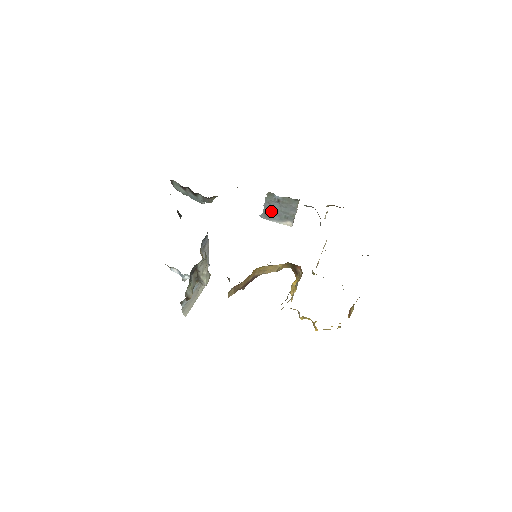
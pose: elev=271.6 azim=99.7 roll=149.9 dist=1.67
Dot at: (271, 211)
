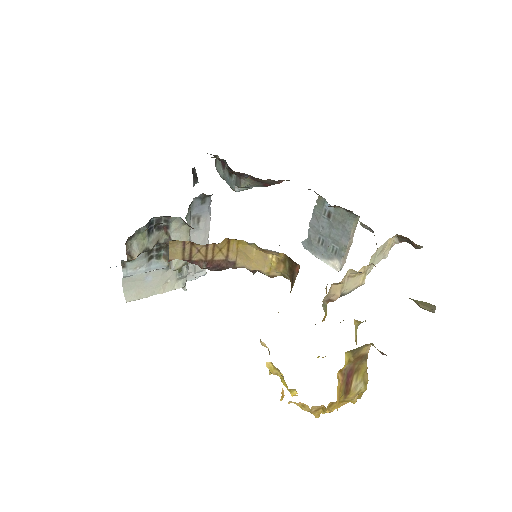
Dot at: (317, 235)
